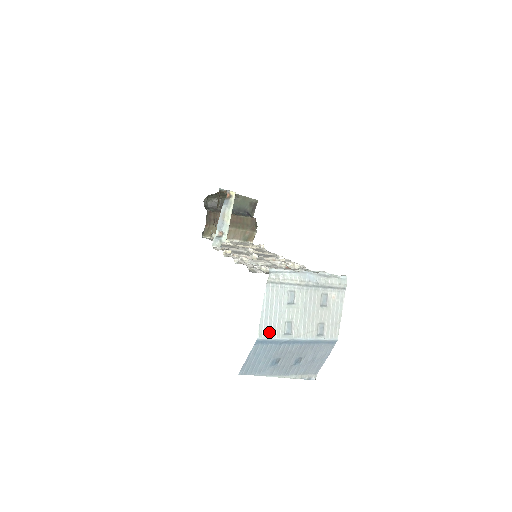
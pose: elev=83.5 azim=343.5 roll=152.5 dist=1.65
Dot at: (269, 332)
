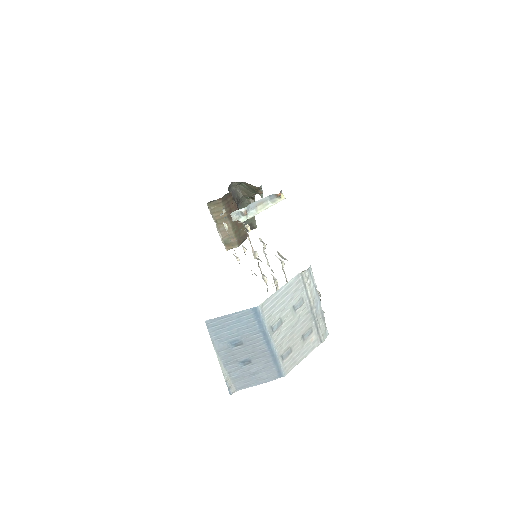
Dot at: (267, 311)
